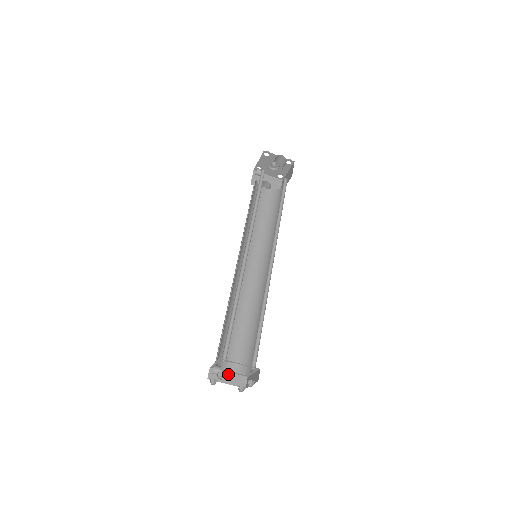
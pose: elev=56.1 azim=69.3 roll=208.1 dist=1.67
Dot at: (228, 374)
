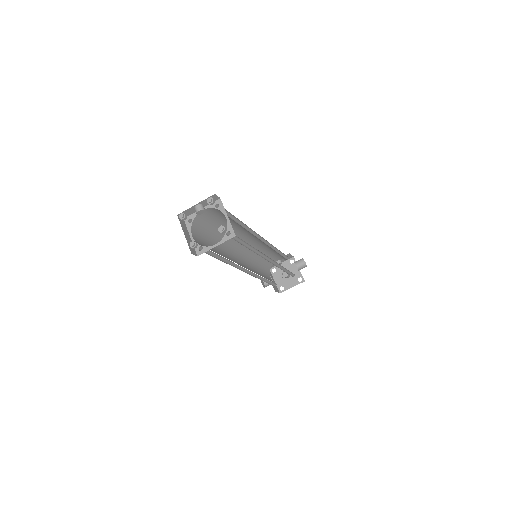
Dot at: (189, 236)
